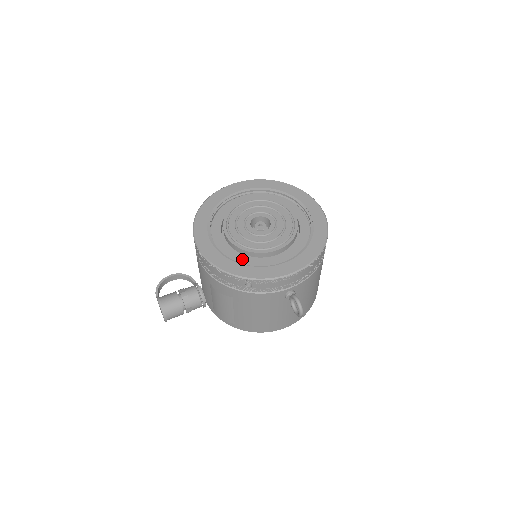
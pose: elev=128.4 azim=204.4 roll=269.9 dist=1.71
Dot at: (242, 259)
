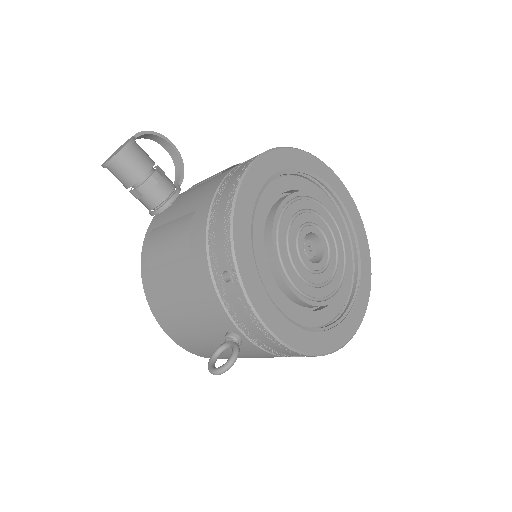
Dot at: (258, 247)
